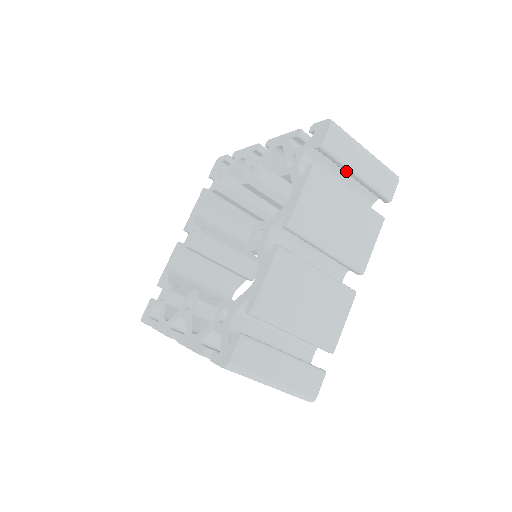
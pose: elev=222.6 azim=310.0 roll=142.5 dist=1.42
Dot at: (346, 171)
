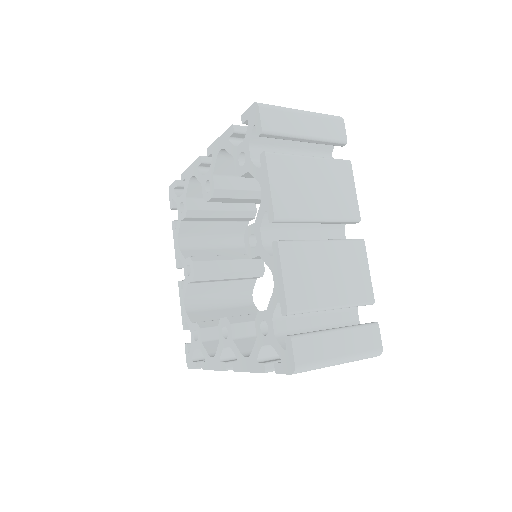
Dot at: occluded
